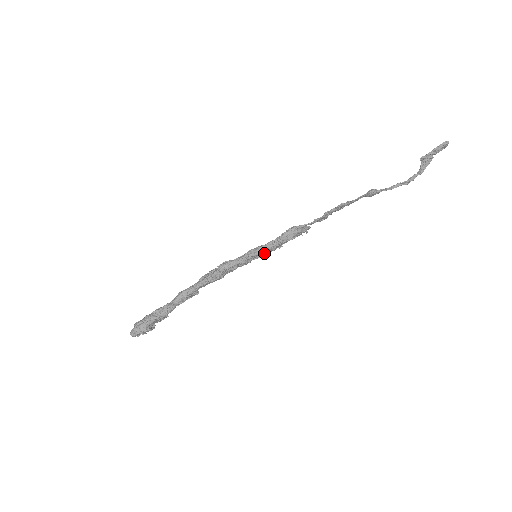
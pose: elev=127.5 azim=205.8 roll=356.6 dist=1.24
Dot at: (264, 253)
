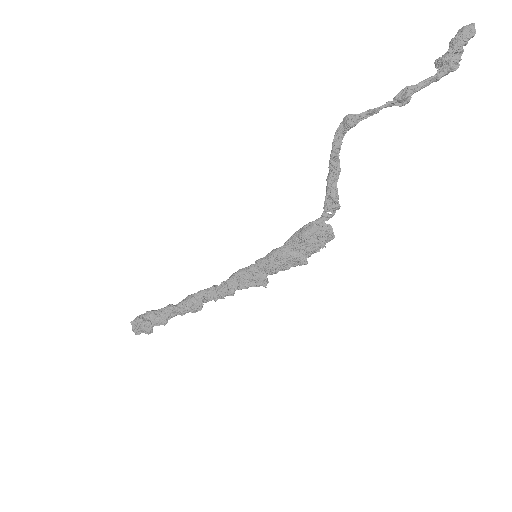
Dot at: (271, 259)
